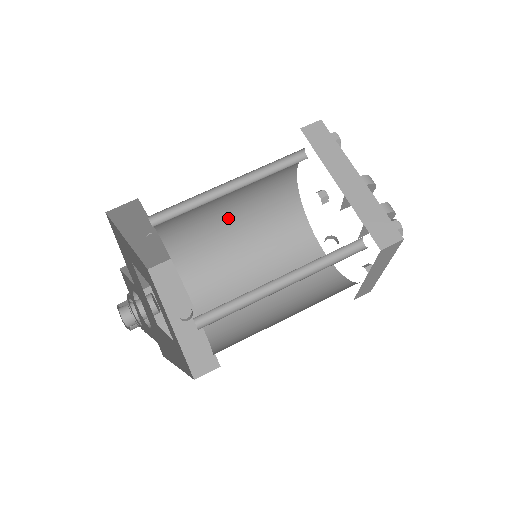
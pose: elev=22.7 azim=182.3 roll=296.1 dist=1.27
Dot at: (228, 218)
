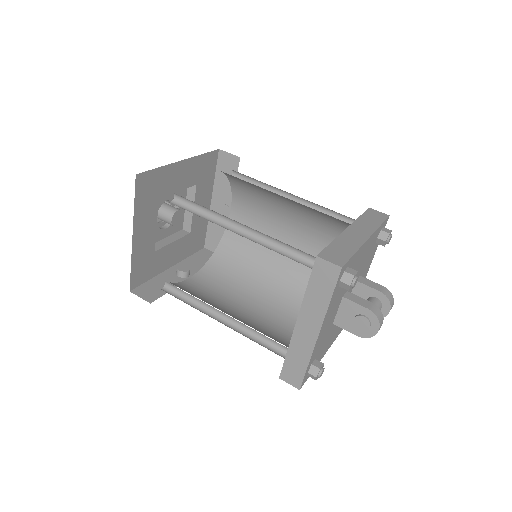
Dot at: (276, 253)
